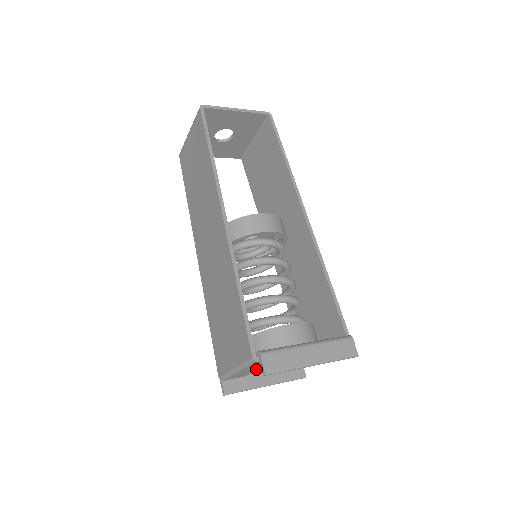
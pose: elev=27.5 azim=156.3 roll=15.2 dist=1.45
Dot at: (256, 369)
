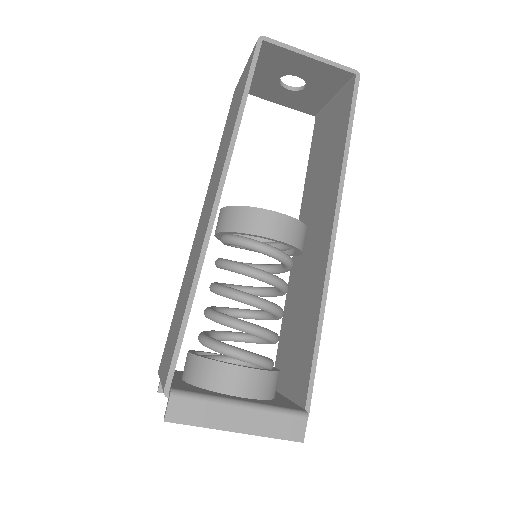
Dot at: occluded
